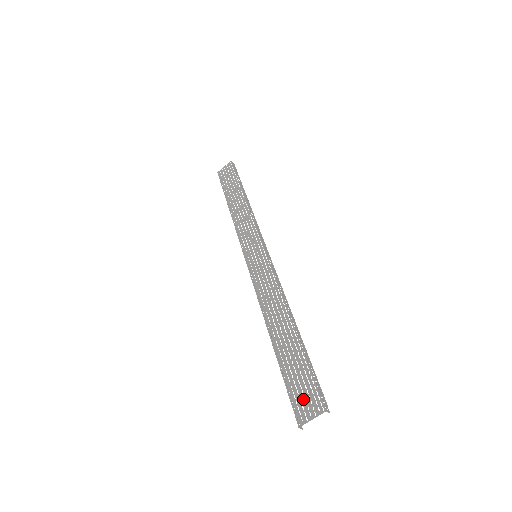
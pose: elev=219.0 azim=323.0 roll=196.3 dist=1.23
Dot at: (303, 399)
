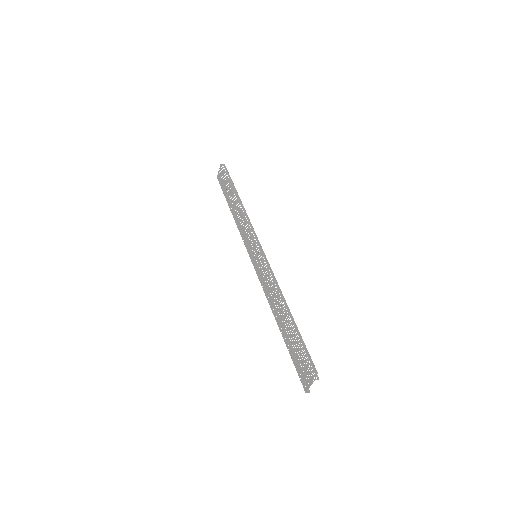
Dot at: (303, 372)
